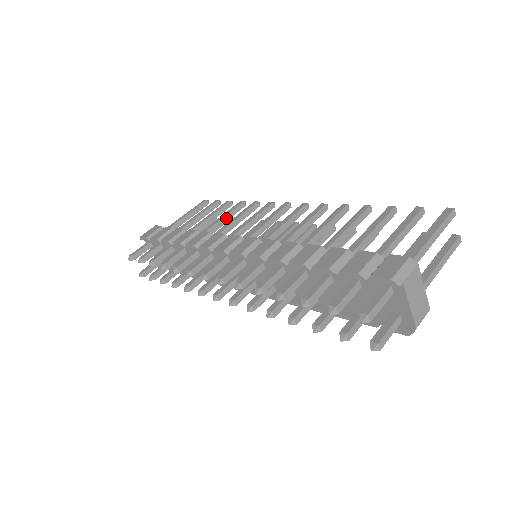
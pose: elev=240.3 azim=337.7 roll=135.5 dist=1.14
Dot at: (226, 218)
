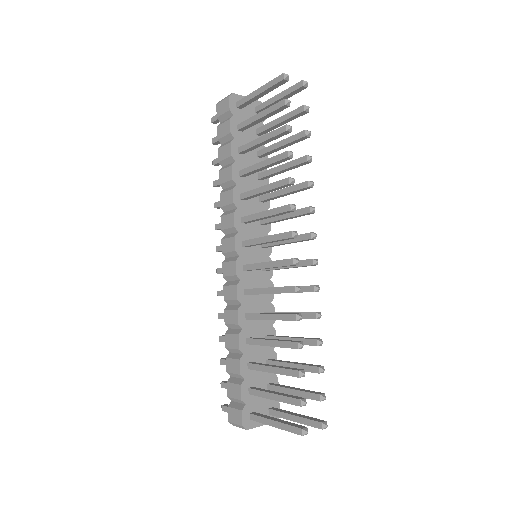
Dot at: (268, 166)
